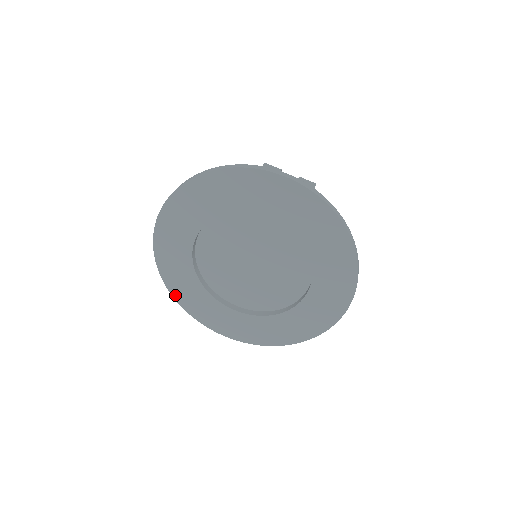
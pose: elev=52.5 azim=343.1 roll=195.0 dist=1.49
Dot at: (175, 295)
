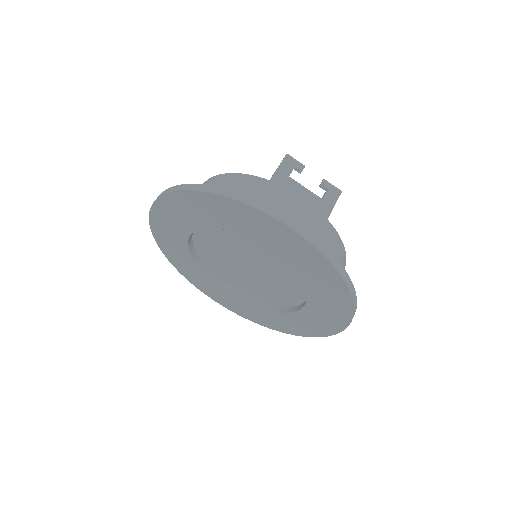
Dot at: (172, 262)
